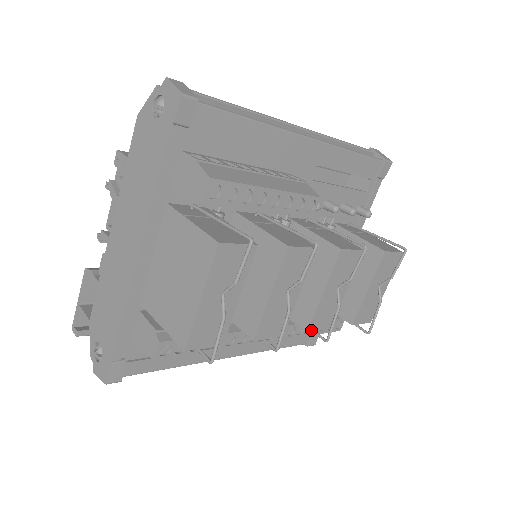
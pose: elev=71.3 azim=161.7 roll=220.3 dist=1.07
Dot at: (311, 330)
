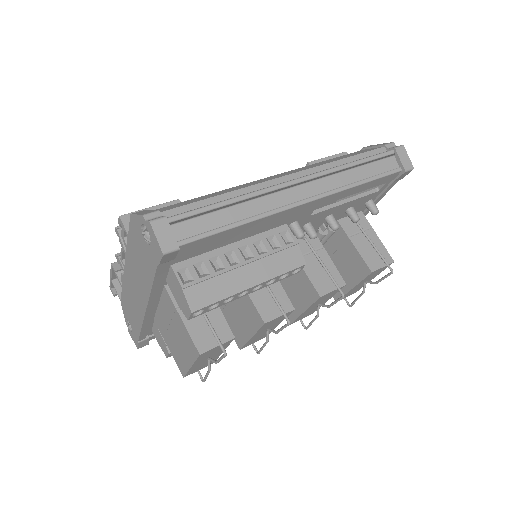
Dot at: occluded
